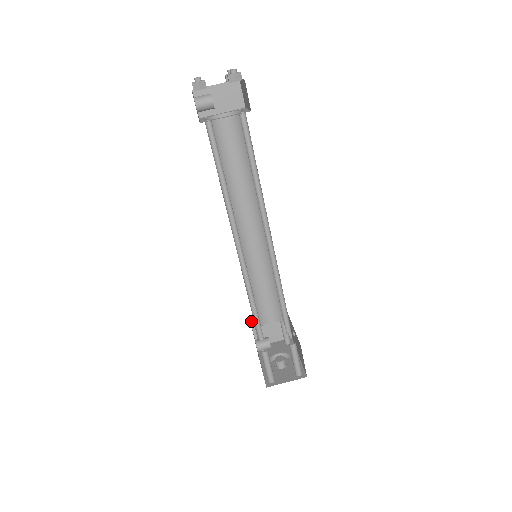
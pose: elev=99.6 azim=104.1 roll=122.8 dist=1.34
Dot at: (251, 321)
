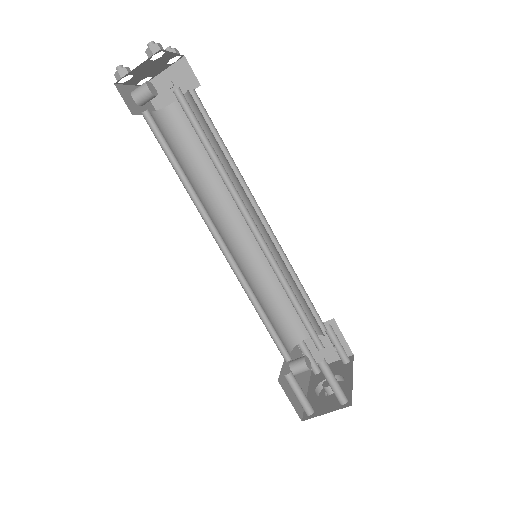
Dot at: occluded
